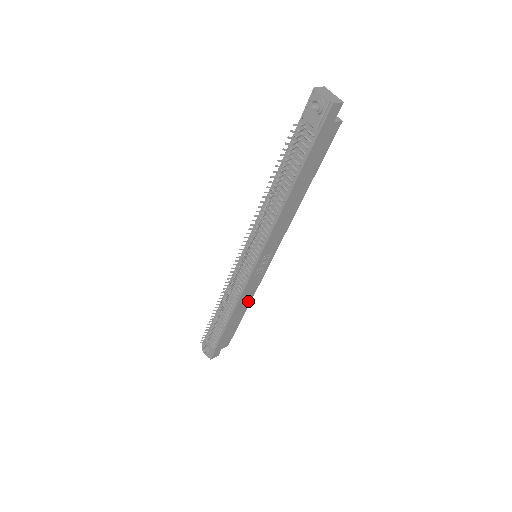
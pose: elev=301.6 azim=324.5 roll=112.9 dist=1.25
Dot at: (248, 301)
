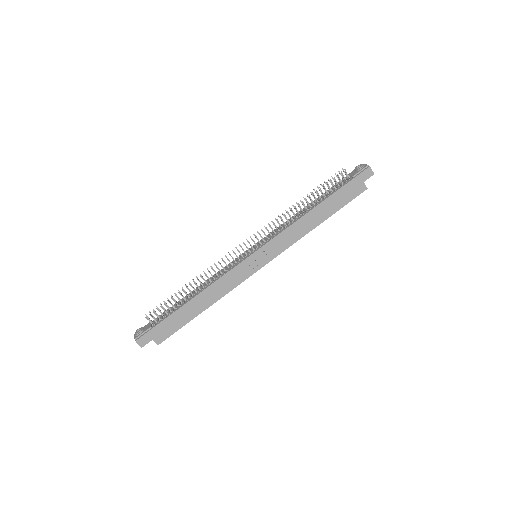
Dot at: (218, 296)
